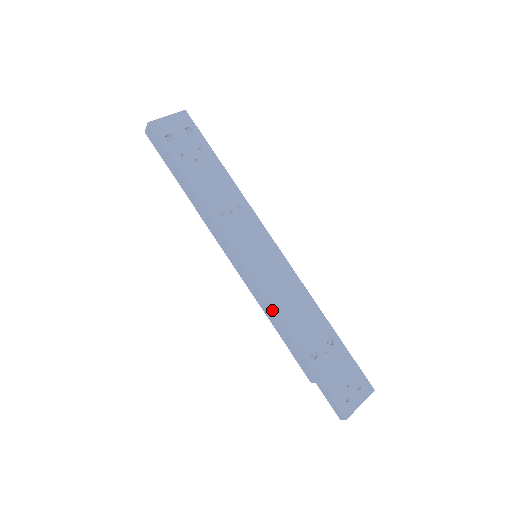
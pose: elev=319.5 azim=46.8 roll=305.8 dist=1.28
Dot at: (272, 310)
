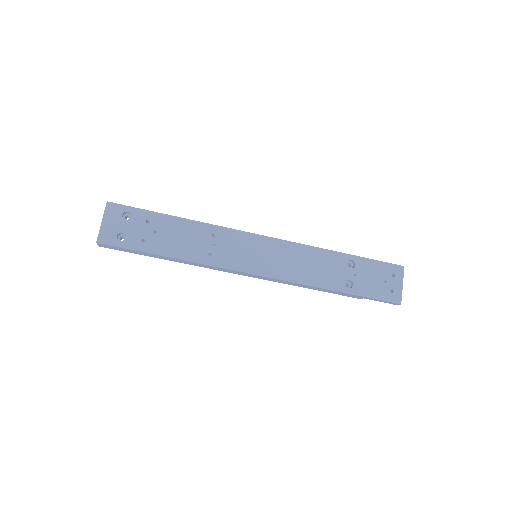
Dot at: (300, 284)
